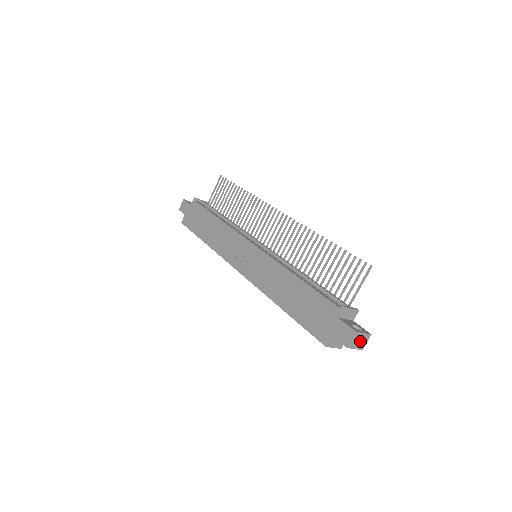
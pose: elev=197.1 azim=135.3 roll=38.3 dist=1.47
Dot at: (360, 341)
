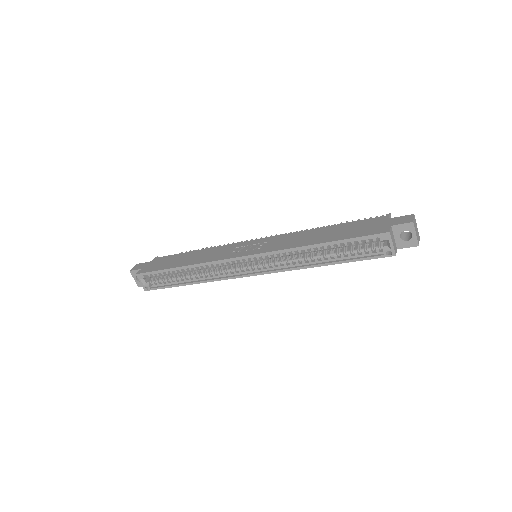
Dot at: (416, 231)
